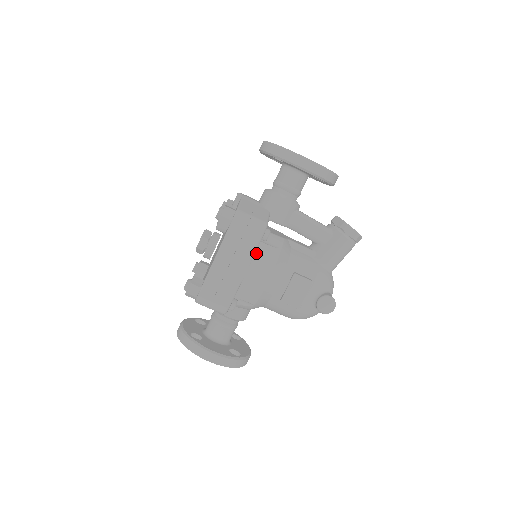
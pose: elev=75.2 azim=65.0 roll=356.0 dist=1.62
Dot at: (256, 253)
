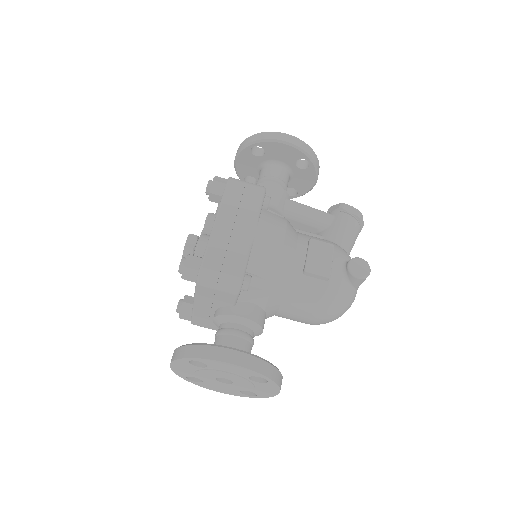
Dot at: (261, 215)
